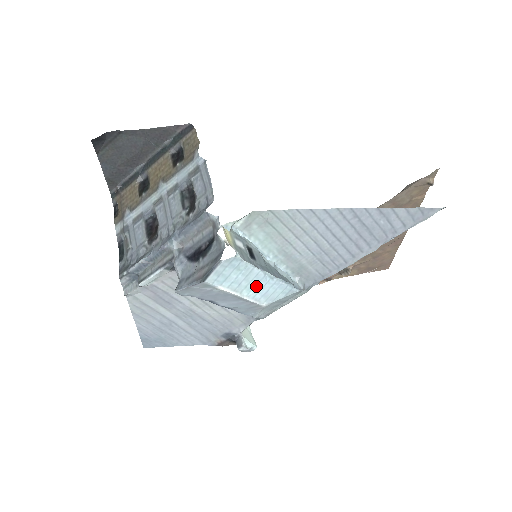
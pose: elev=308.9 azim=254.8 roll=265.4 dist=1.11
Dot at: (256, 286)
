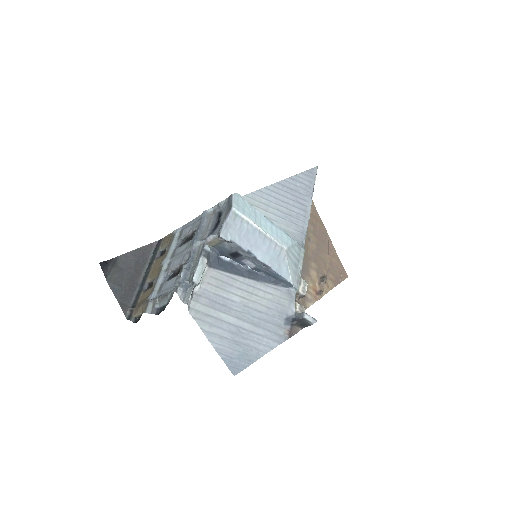
Dot at: (267, 226)
